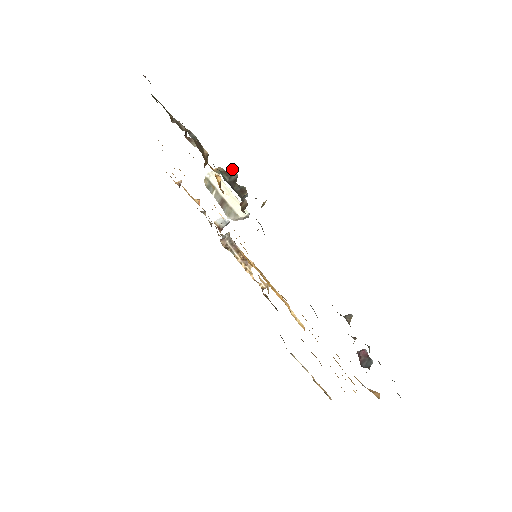
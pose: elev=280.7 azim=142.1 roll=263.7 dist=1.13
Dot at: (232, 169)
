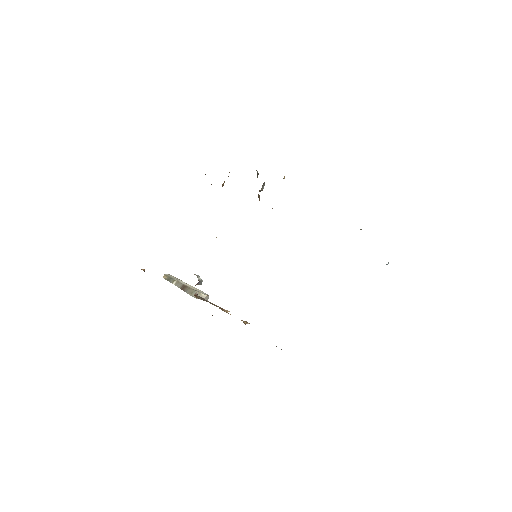
Dot at: occluded
